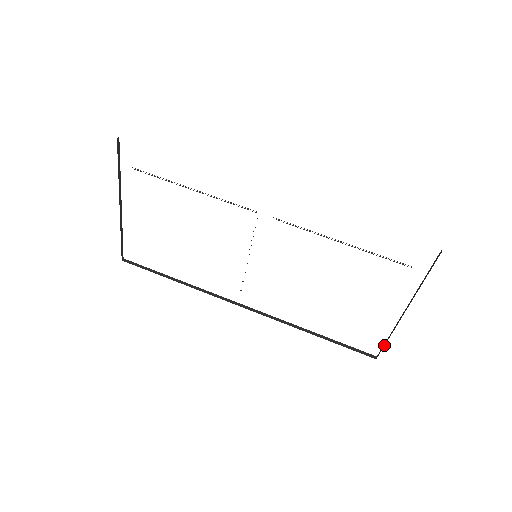
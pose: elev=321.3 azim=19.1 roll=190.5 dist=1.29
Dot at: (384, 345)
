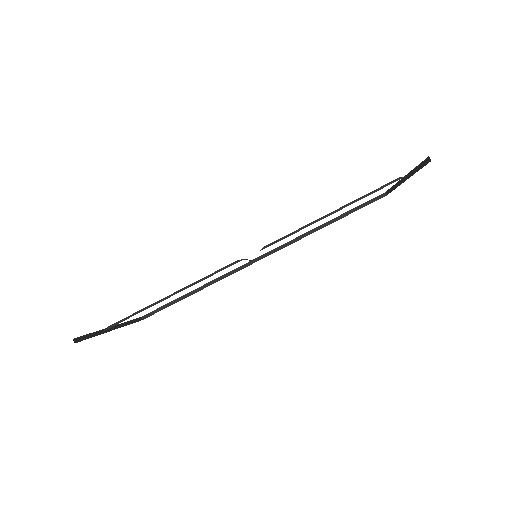
Dot at: (391, 191)
